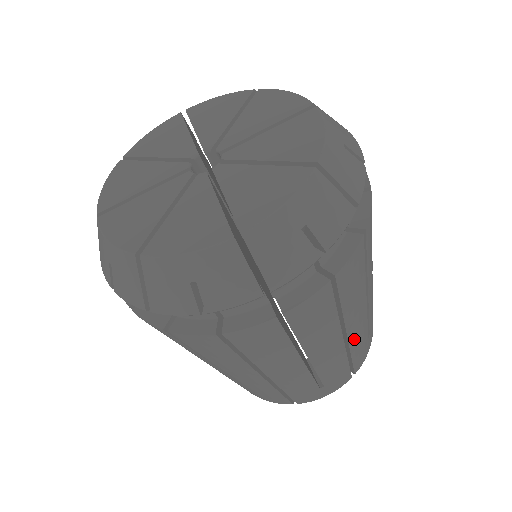
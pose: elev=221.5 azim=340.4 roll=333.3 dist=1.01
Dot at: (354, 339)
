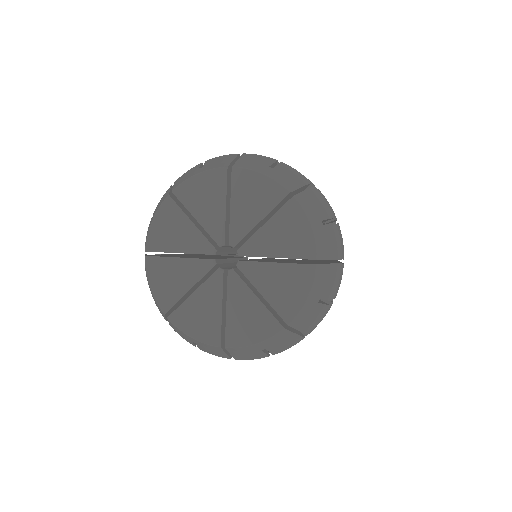
Dot at: occluded
